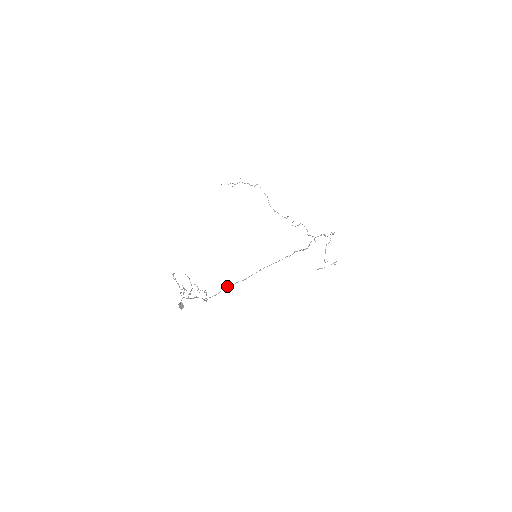
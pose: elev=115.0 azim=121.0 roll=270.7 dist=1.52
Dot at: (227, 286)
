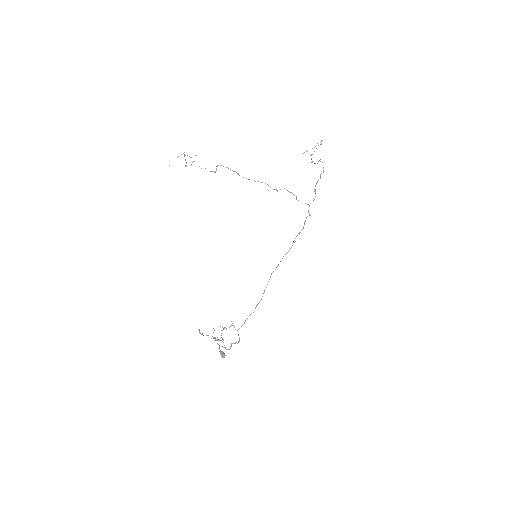
Dot at: (249, 315)
